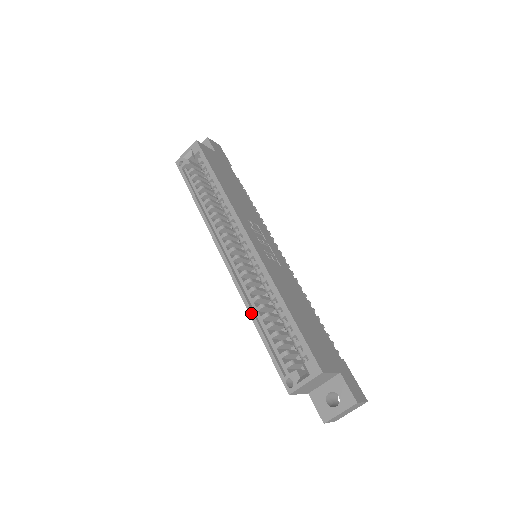
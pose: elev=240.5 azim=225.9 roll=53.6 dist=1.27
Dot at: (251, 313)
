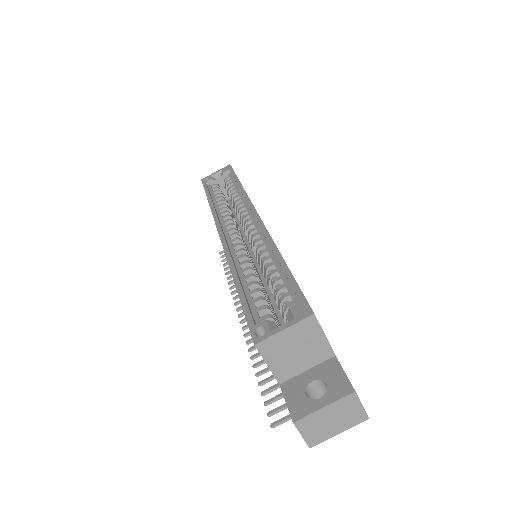
Dot at: (233, 270)
